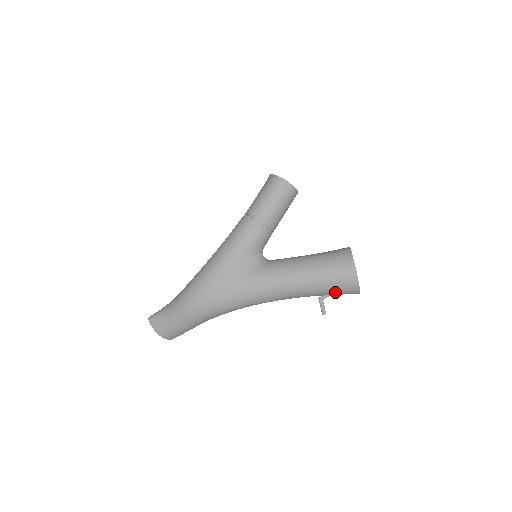
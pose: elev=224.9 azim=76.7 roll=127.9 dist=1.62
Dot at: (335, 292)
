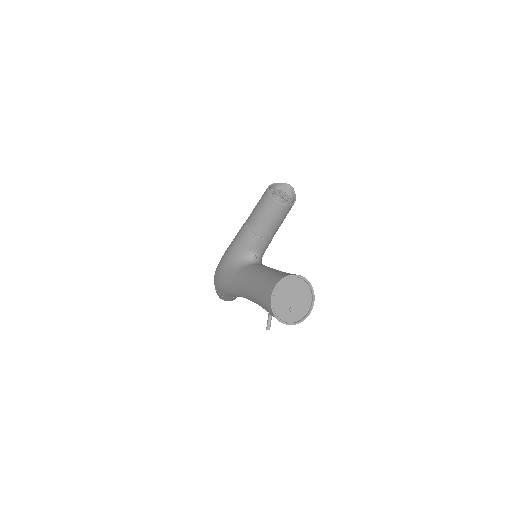
Dot at: occluded
